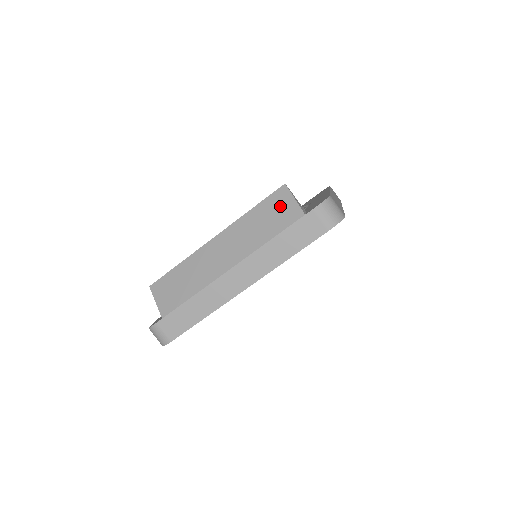
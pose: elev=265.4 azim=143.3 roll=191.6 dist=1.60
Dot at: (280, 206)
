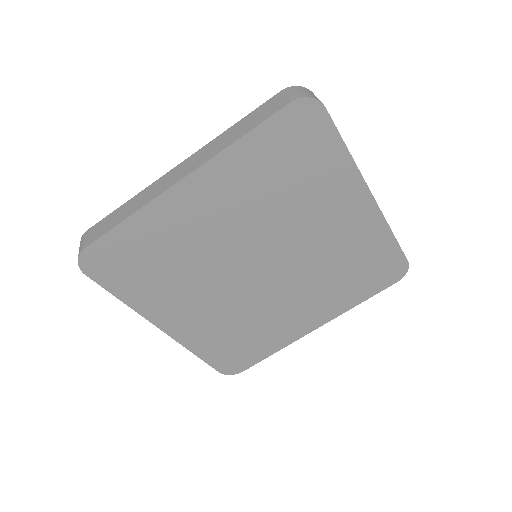
Dot at: occluded
